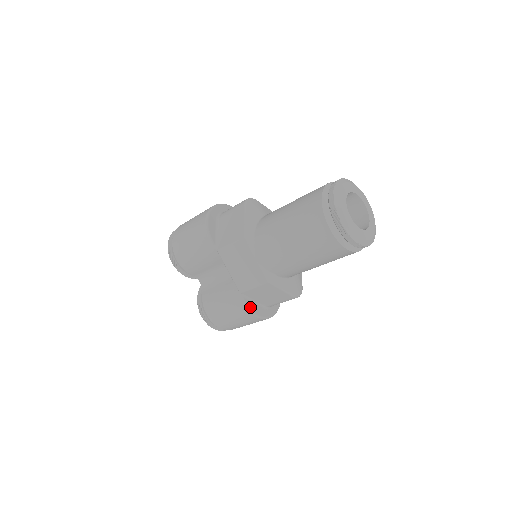
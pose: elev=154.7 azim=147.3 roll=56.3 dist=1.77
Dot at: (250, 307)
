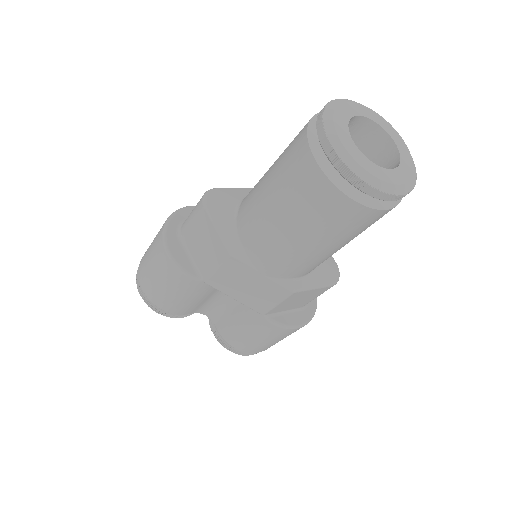
Dot at: (284, 323)
